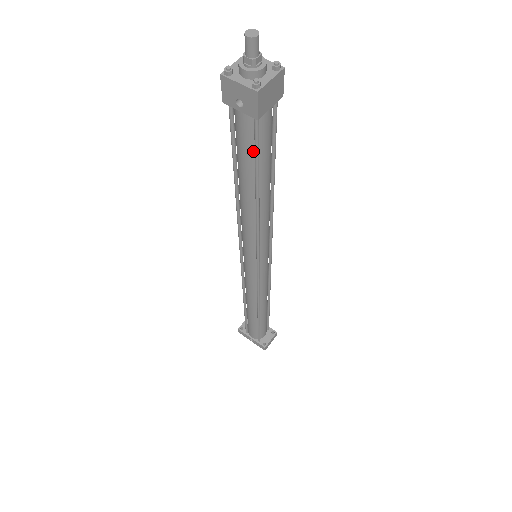
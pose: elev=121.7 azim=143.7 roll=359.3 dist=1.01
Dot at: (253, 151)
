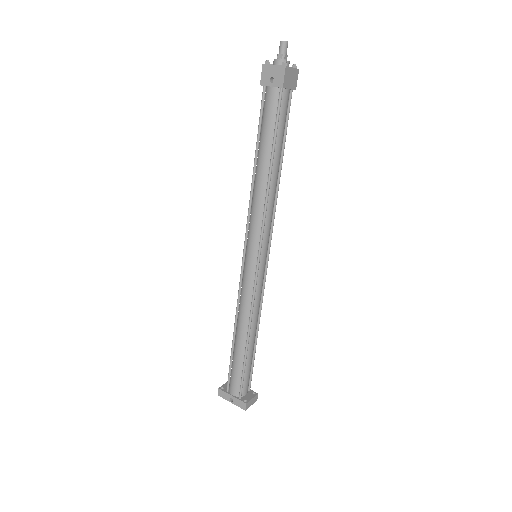
Dot at: (274, 121)
